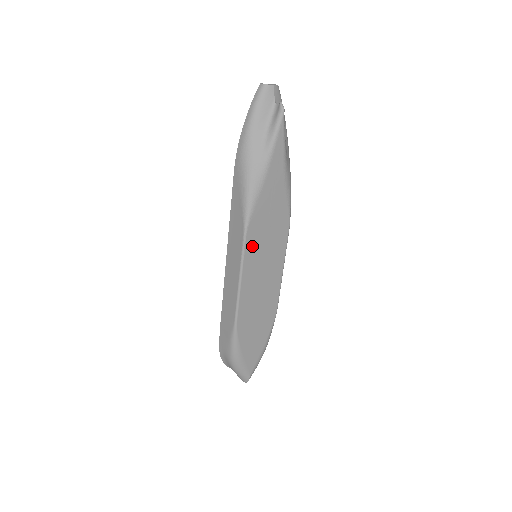
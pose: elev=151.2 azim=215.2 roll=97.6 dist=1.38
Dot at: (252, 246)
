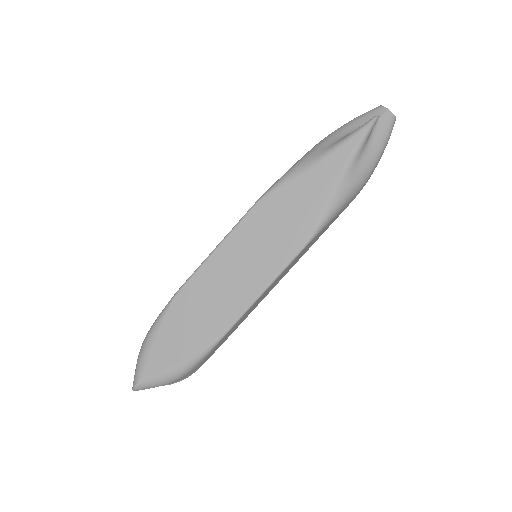
Dot at: (253, 223)
